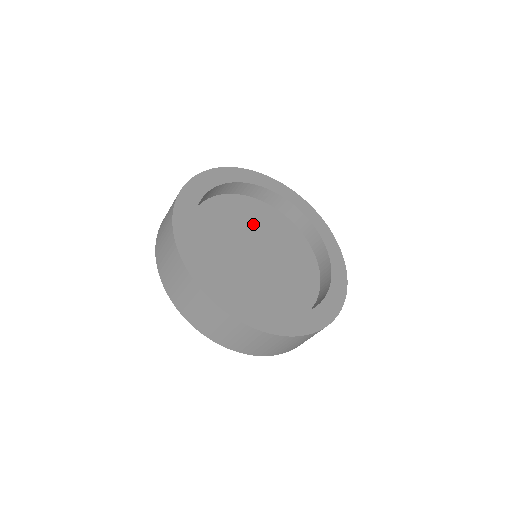
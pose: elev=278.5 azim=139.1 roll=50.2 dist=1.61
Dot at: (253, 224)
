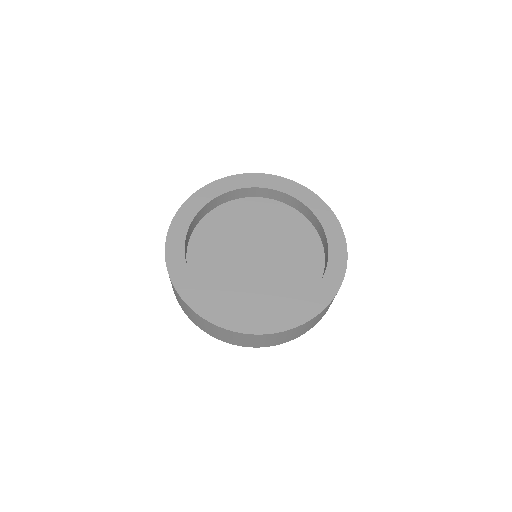
Dot at: (236, 230)
